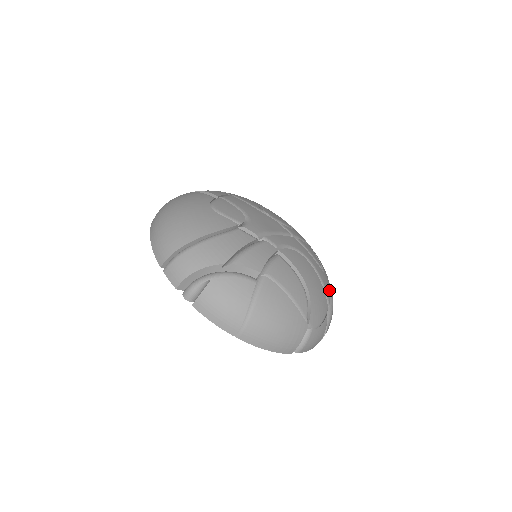
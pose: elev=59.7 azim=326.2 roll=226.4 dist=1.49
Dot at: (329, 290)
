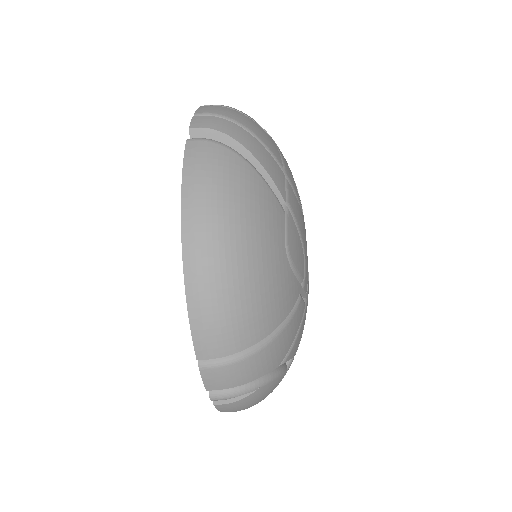
Dot at: occluded
